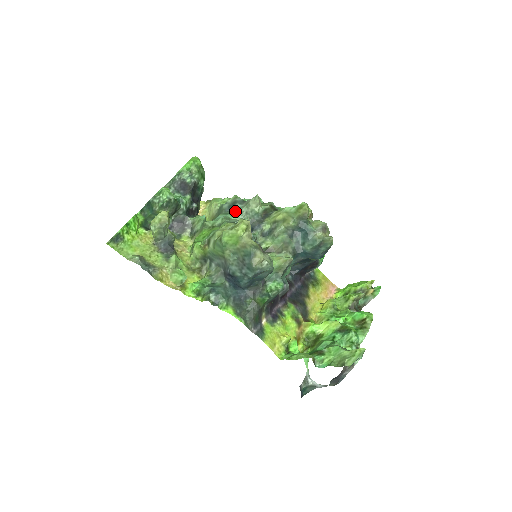
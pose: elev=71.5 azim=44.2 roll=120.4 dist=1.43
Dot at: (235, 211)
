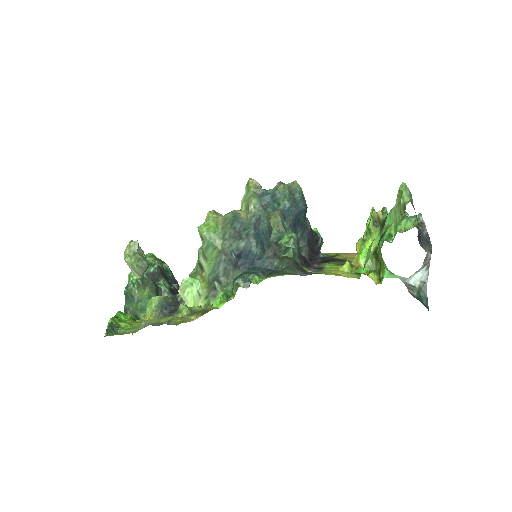
Dot at: occluded
